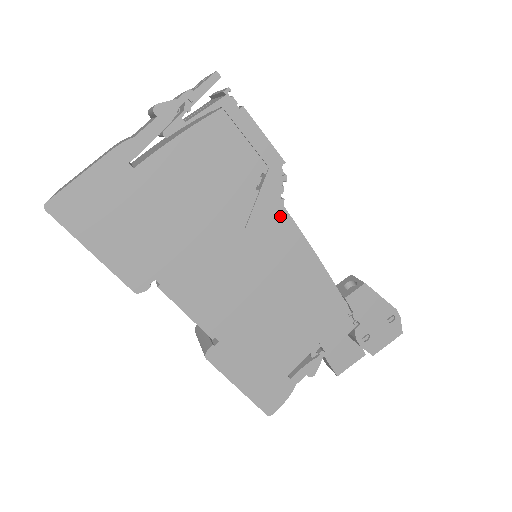
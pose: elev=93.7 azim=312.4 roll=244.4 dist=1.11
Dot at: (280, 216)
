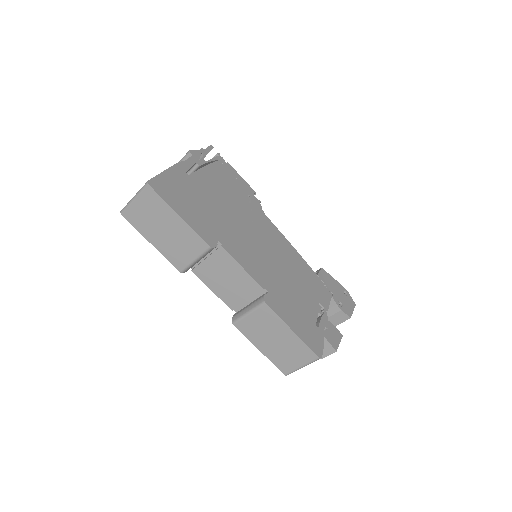
Dot at: (266, 219)
